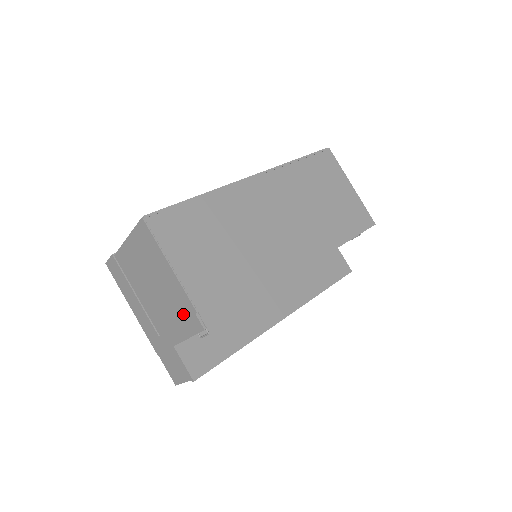
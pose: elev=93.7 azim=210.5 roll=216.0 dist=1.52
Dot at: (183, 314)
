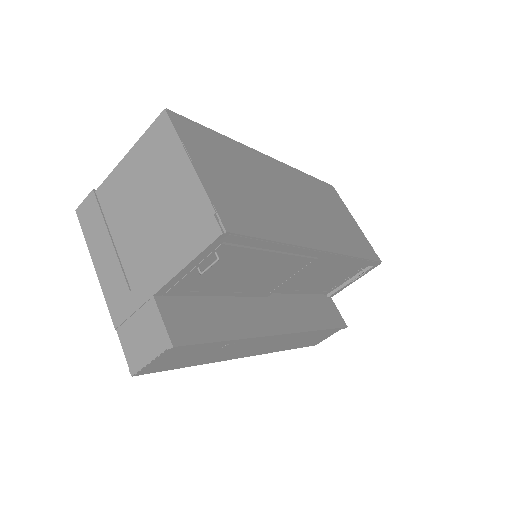
Dot at: (189, 228)
